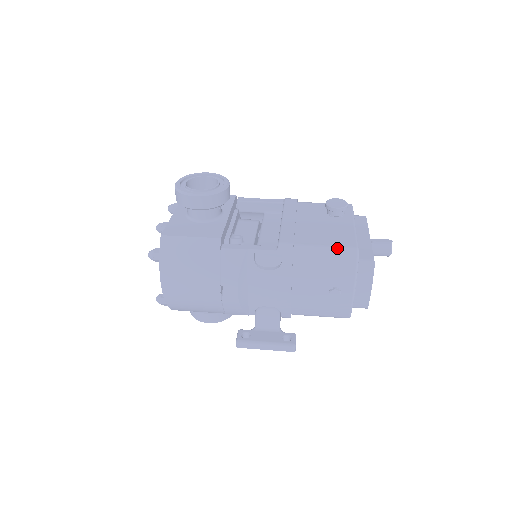
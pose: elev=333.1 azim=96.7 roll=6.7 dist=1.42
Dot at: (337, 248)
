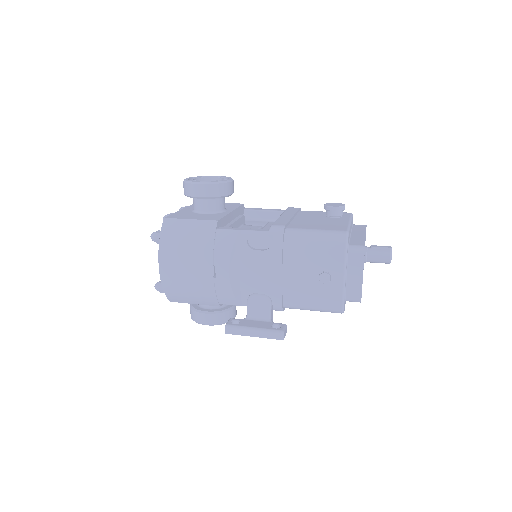
Dot at: (327, 231)
